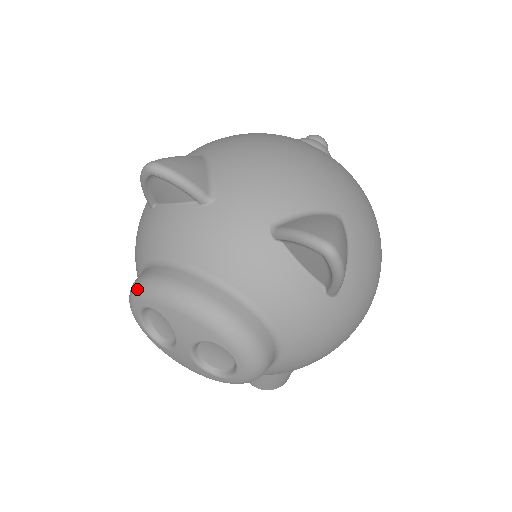
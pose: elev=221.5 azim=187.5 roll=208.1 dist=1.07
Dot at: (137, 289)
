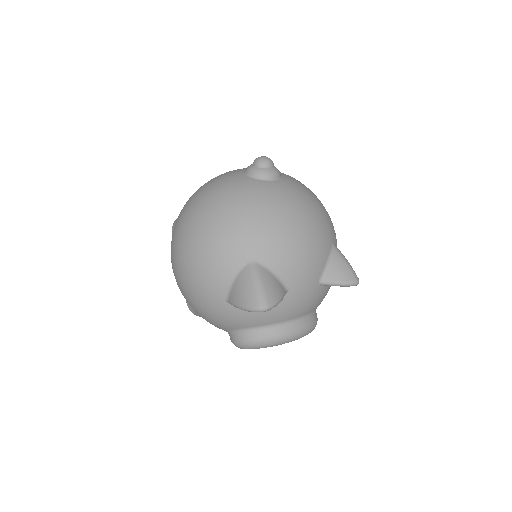
Dot at: (256, 346)
